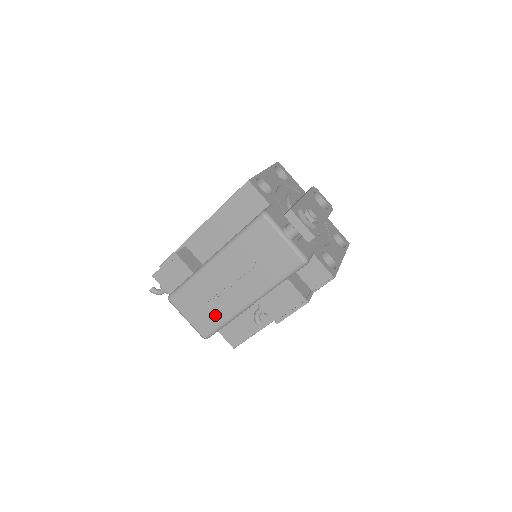
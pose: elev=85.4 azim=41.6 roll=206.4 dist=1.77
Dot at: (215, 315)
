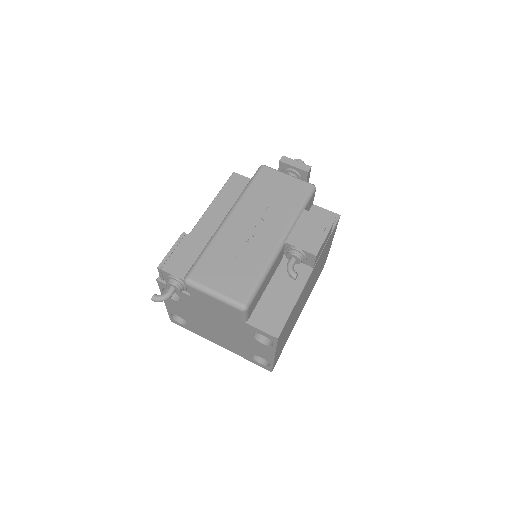
Dot at: (248, 270)
